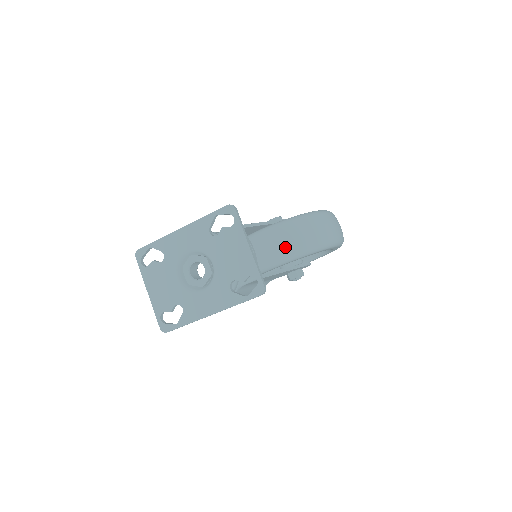
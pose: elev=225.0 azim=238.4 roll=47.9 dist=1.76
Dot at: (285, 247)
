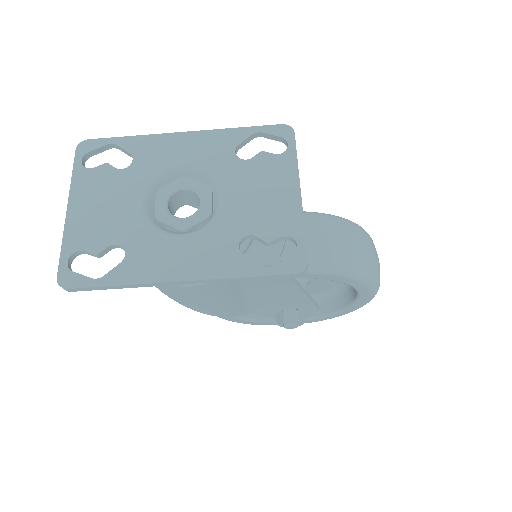
Dot at: (323, 245)
